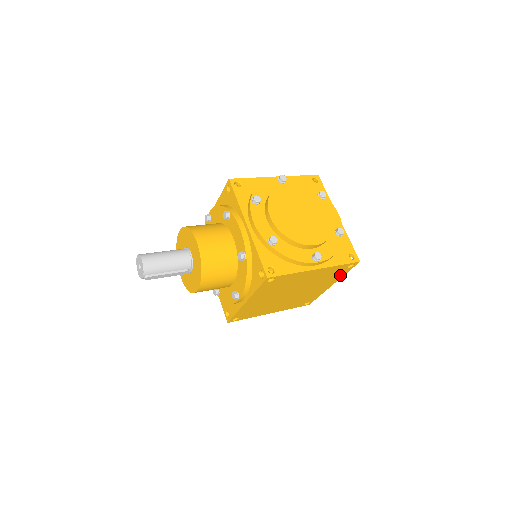
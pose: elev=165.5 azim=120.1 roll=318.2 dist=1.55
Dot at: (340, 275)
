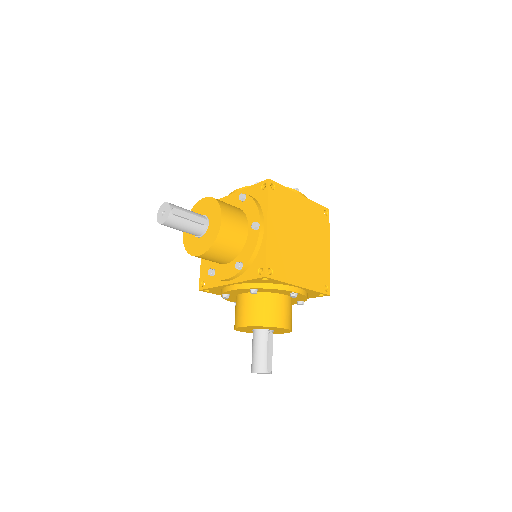
Dot at: (326, 230)
